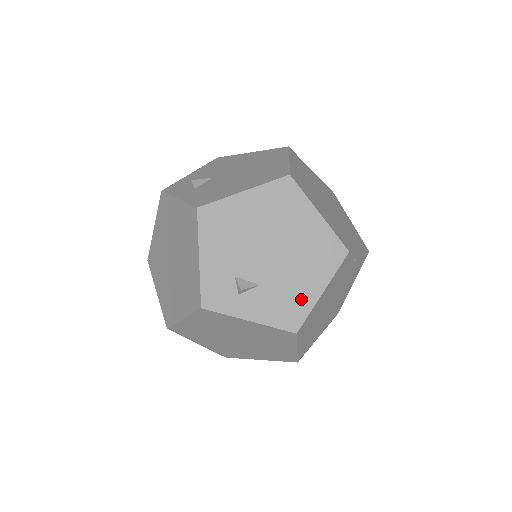
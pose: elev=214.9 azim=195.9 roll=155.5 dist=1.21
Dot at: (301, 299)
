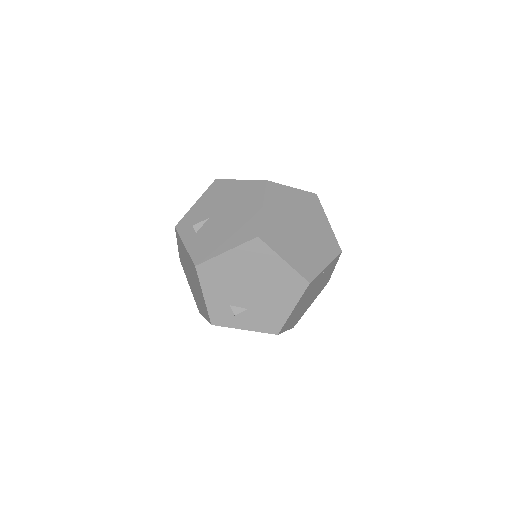
Dot at: (278, 315)
